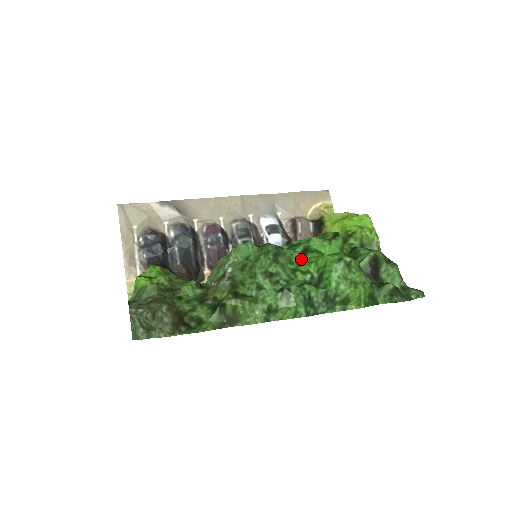
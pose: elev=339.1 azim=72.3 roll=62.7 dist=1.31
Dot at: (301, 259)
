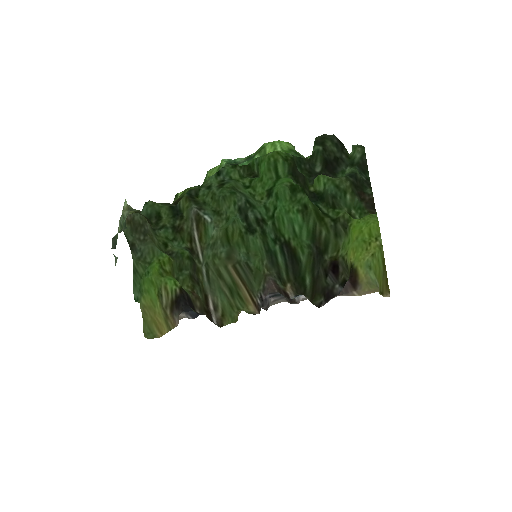
Dot at: (261, 193)
